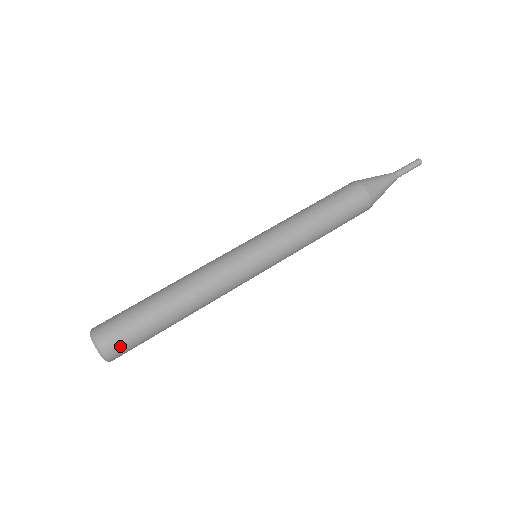
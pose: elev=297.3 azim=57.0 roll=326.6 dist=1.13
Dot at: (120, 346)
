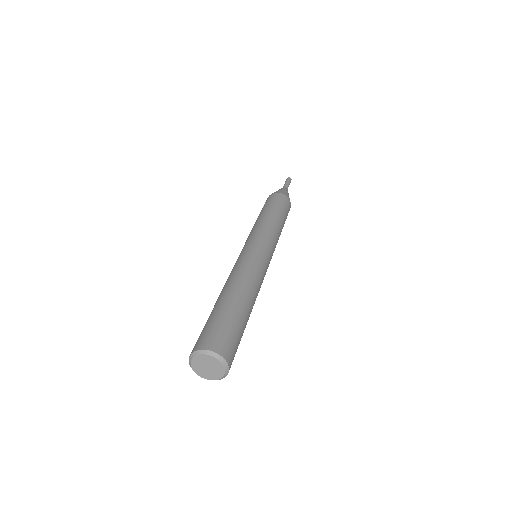
Dot at: (223, 340)
